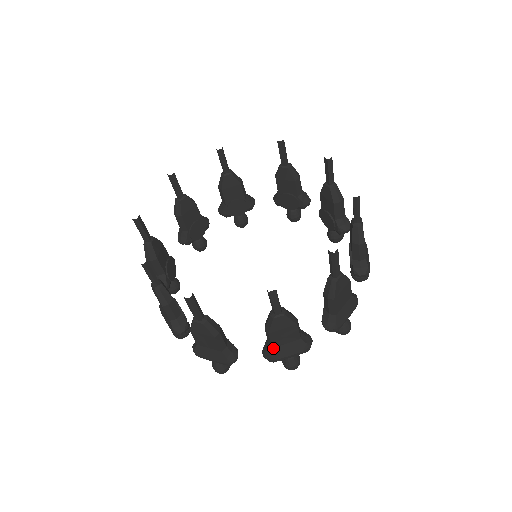
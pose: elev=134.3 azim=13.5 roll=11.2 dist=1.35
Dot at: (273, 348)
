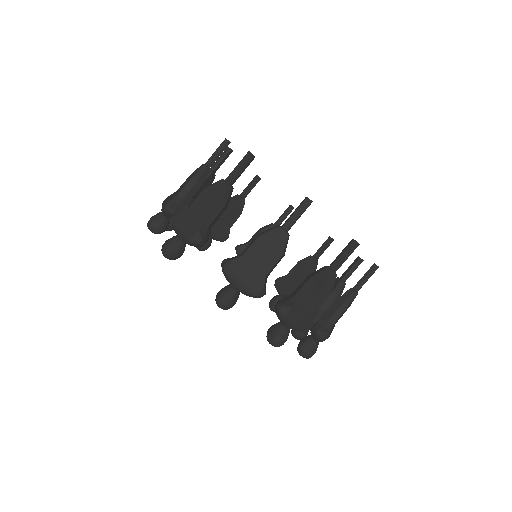
Dot at: (242, 257)
